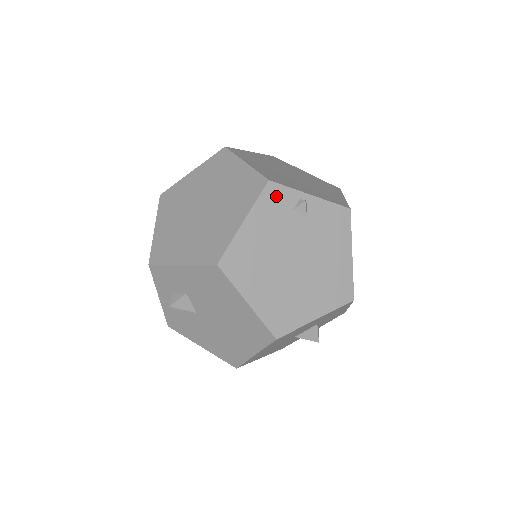
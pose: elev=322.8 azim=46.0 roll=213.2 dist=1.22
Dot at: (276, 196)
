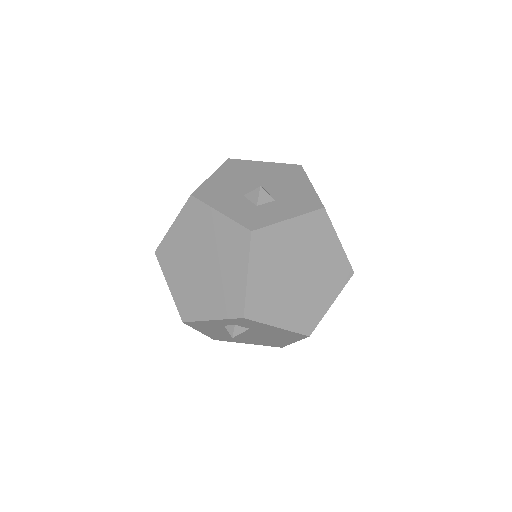
Dot at: occluded
